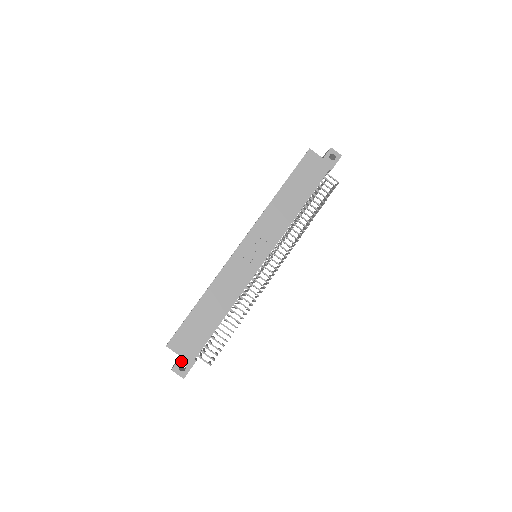
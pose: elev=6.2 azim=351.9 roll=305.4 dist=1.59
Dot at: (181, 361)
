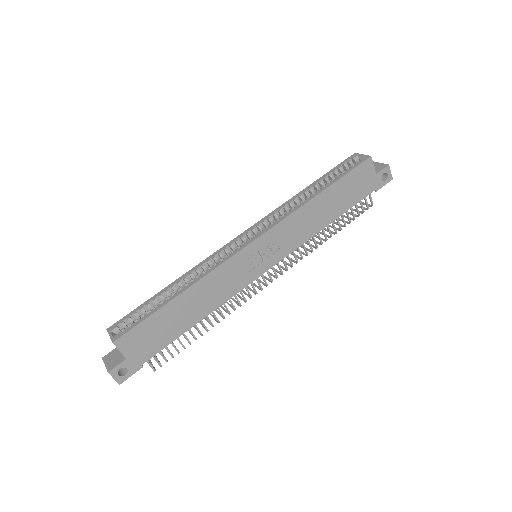
Dot at: (124, 364)
